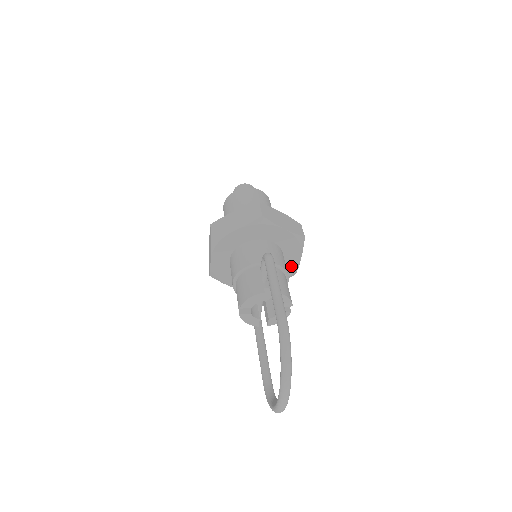
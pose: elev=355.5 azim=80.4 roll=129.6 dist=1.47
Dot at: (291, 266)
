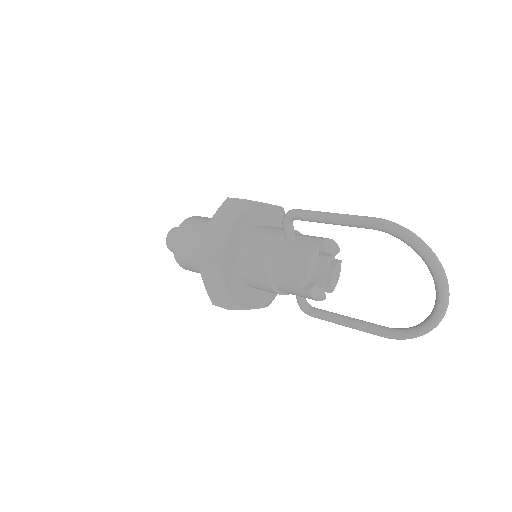
Dot at: occluded
